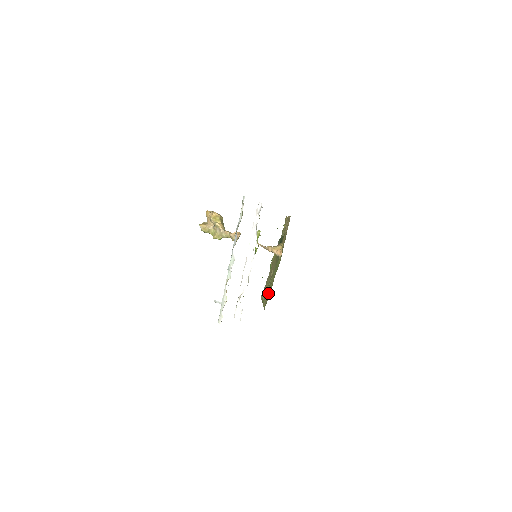
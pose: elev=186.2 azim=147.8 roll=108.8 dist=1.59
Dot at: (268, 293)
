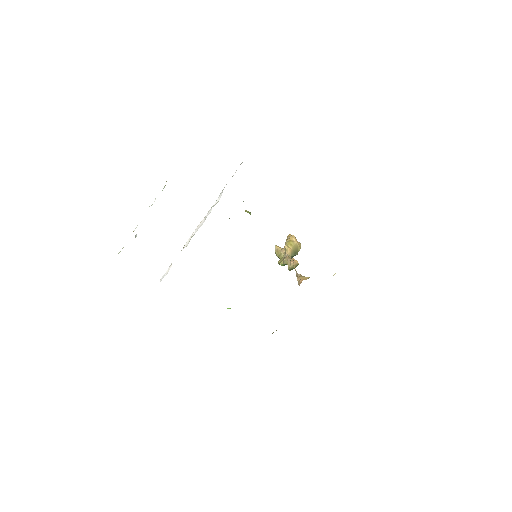
Dot at: occluded
